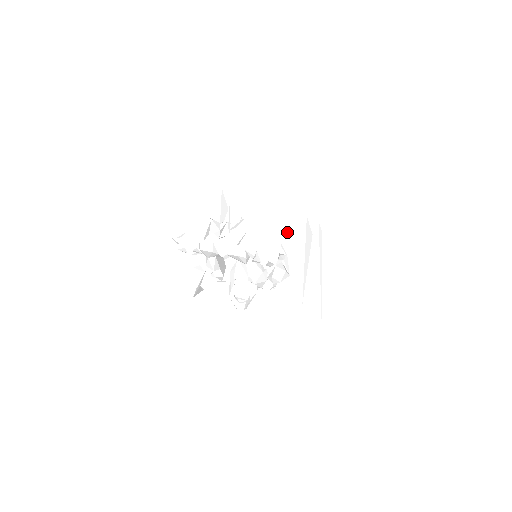
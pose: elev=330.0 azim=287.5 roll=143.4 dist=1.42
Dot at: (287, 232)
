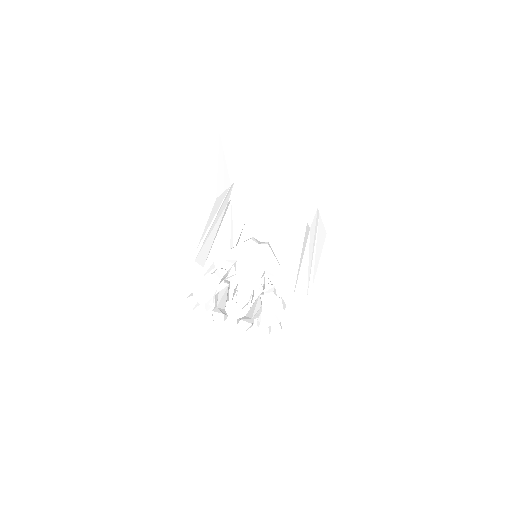
Dot at: (287, 242)
